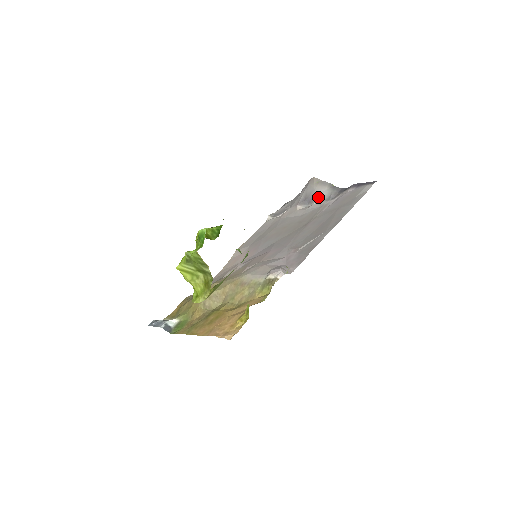
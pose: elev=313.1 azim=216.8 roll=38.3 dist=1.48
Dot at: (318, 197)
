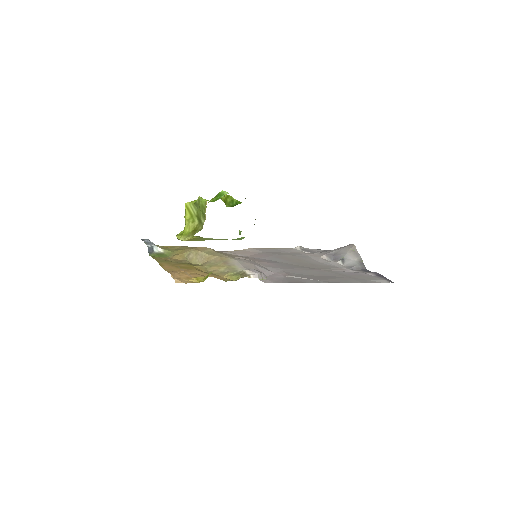
Dot at: (344, 260)
